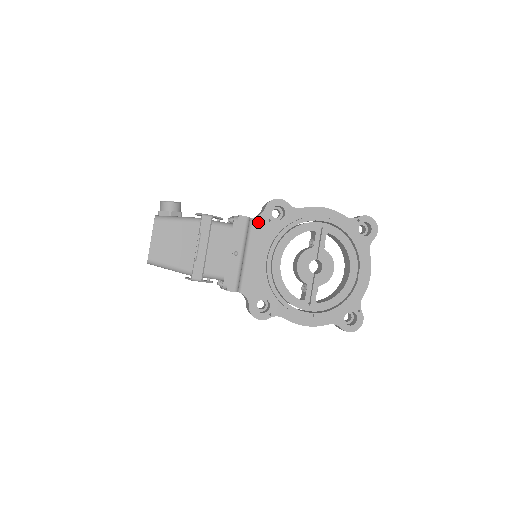
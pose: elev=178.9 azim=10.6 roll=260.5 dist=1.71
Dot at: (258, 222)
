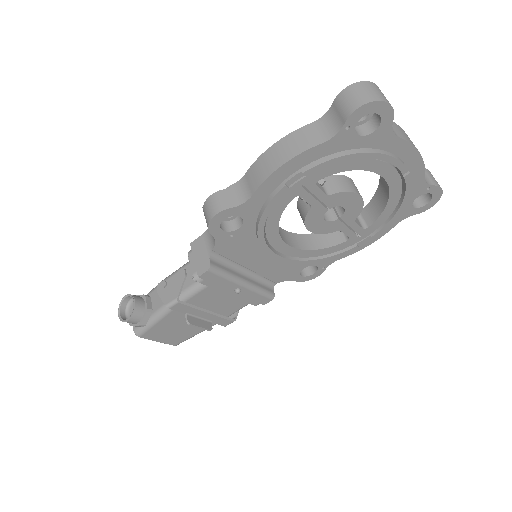
Dot at: (222, 248)
